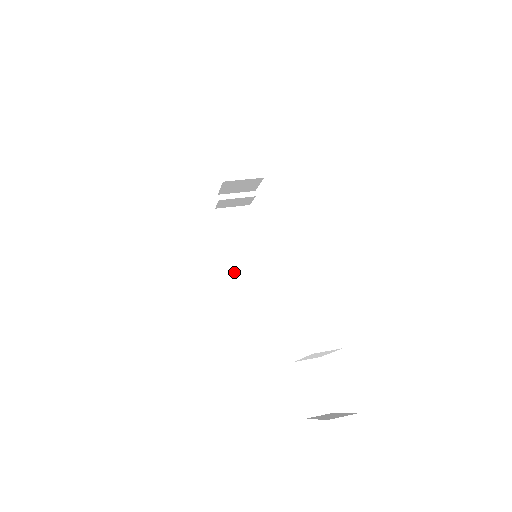
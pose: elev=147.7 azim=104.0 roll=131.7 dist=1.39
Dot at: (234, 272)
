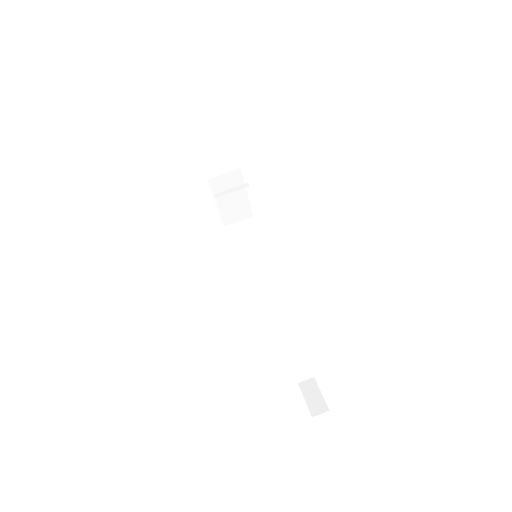
Dot at: (231, 222)
